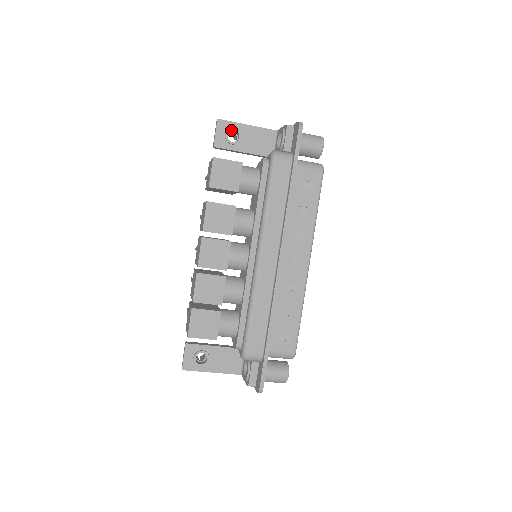
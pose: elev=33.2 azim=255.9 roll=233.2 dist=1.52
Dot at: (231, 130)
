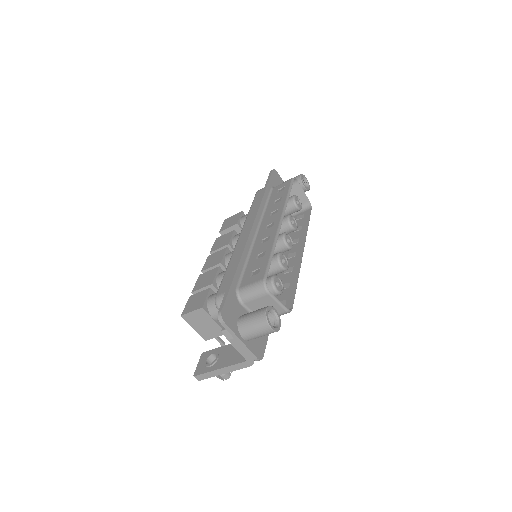
Dot at: occluded
